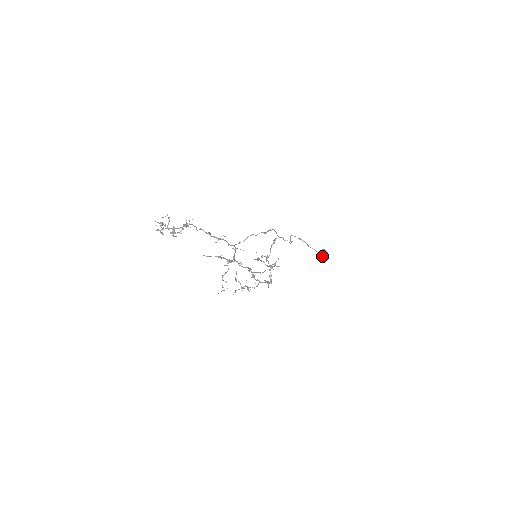
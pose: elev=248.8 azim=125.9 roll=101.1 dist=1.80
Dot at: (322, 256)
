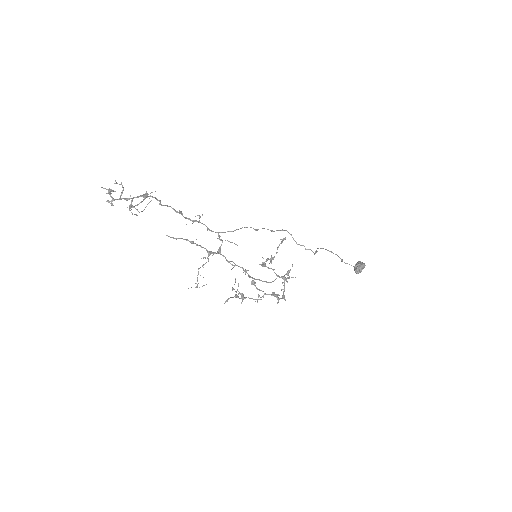
Dot at: (357, 268)
